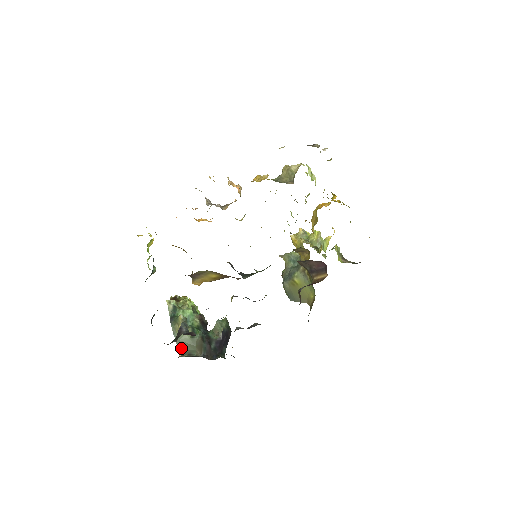
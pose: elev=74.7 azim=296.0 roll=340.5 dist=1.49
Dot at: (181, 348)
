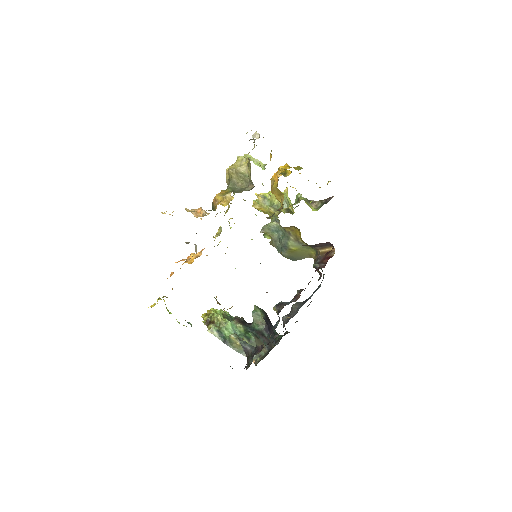
Dot at: occluded
